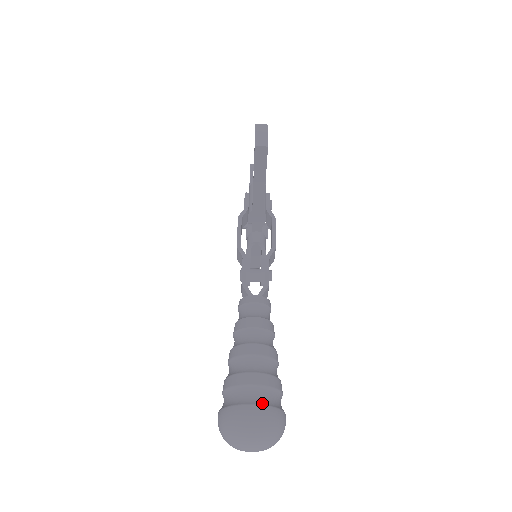
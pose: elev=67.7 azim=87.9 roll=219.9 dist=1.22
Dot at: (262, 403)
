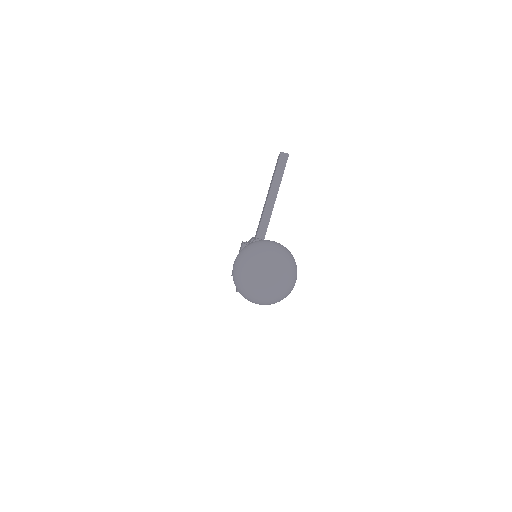
Dot at: occluded
